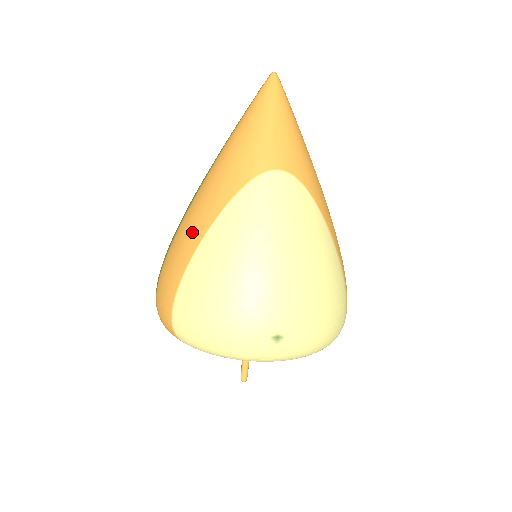
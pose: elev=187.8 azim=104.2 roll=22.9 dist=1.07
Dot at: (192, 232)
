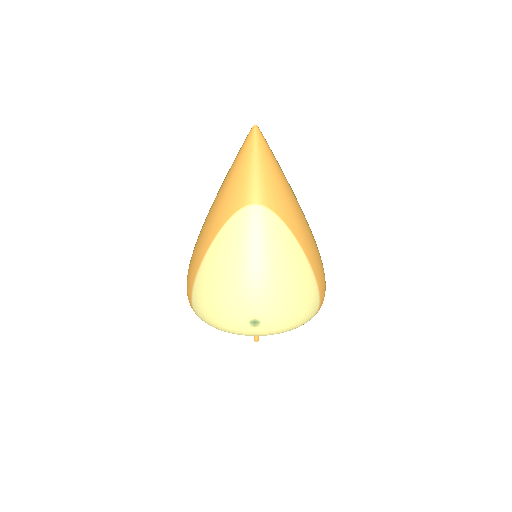
Dot at: (201, 247)
